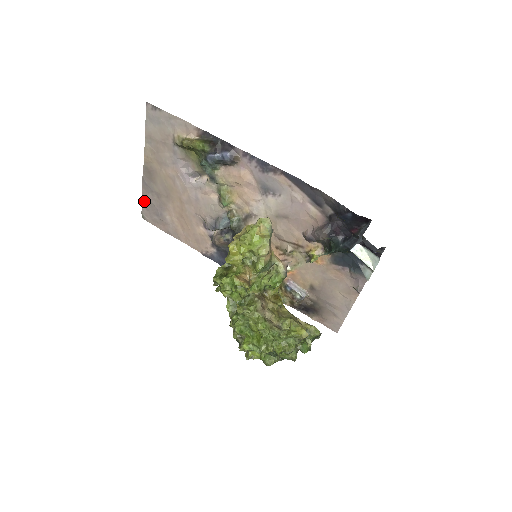
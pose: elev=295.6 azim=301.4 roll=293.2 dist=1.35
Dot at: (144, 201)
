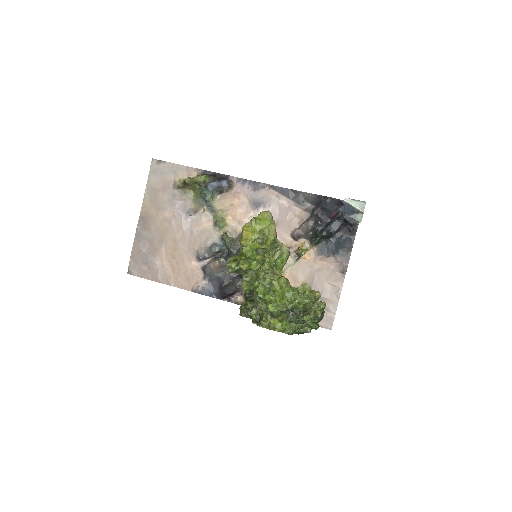
Dot at: (134, 252)
